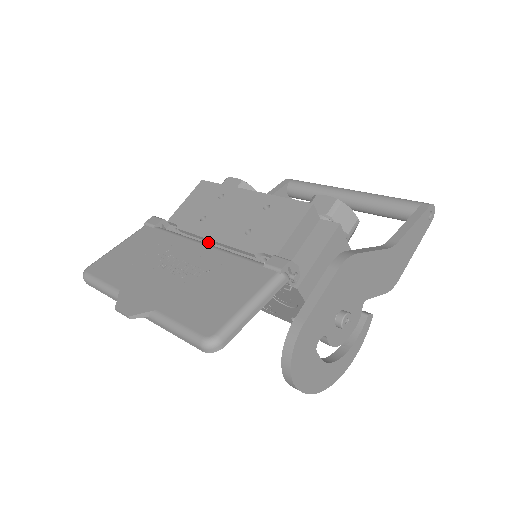
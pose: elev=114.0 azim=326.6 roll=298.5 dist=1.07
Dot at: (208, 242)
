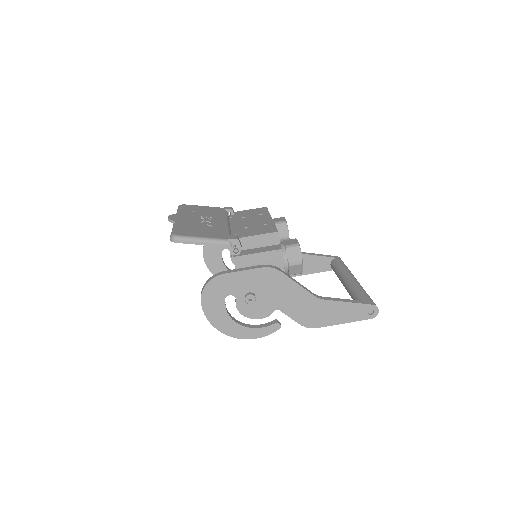
Dot at: occluded
